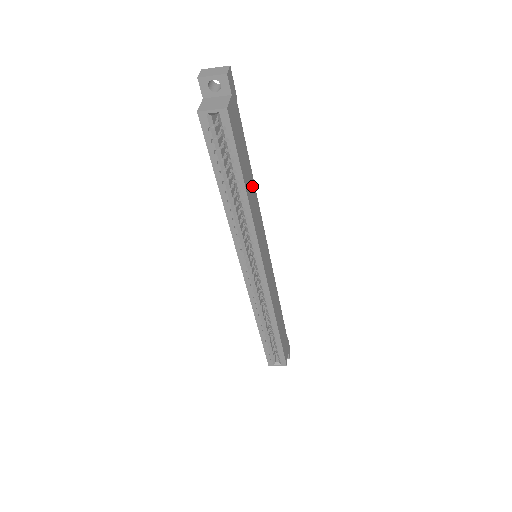
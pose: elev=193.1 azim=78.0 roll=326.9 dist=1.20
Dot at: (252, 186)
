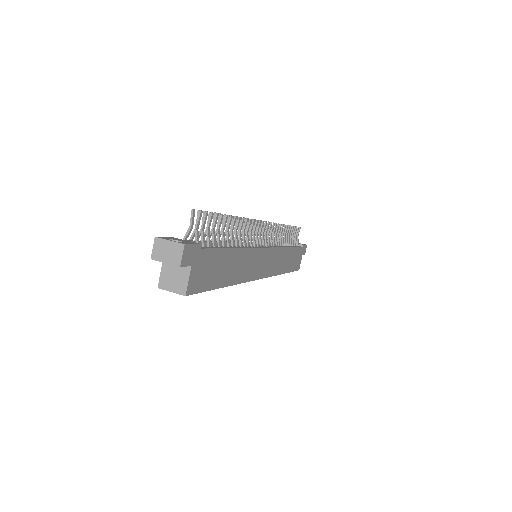
Dot at: (237, 259)
